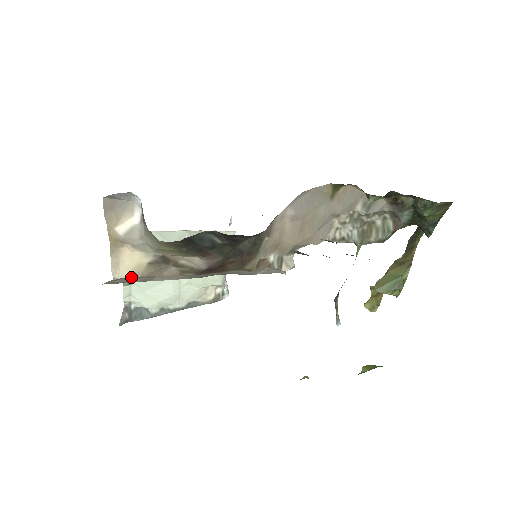
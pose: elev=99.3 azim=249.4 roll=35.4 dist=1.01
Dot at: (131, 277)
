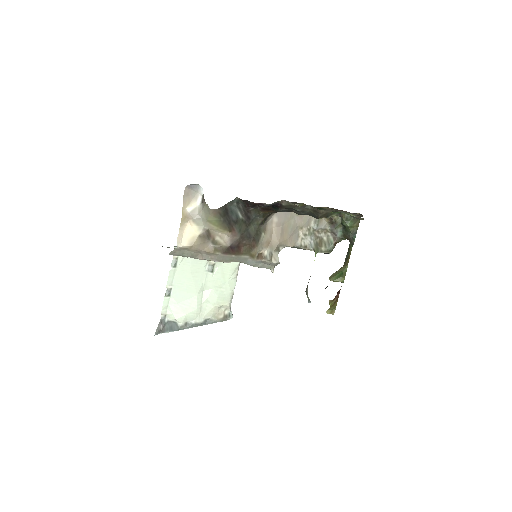
Dot at: (186, 251)
